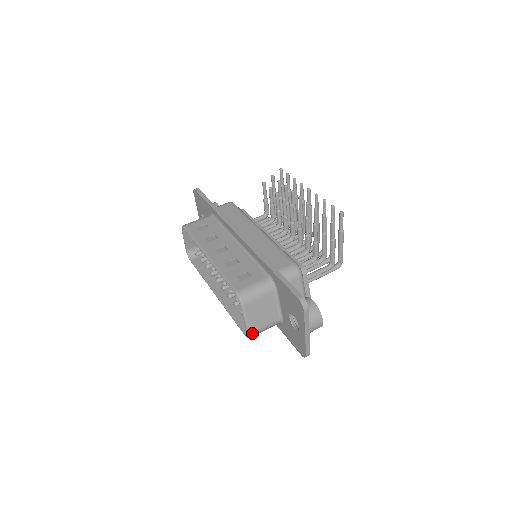
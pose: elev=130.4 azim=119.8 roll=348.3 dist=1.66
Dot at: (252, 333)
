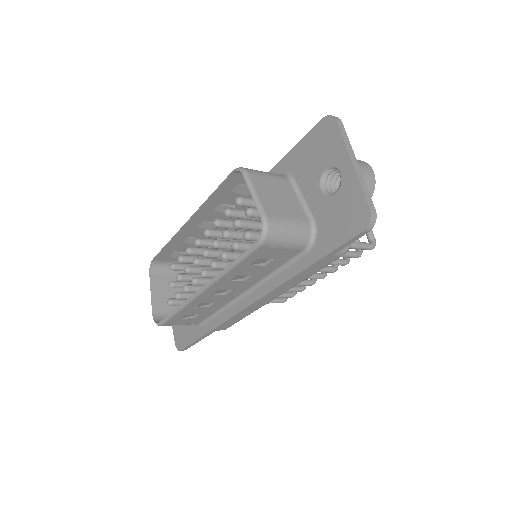
Dot at: (269, 218)
